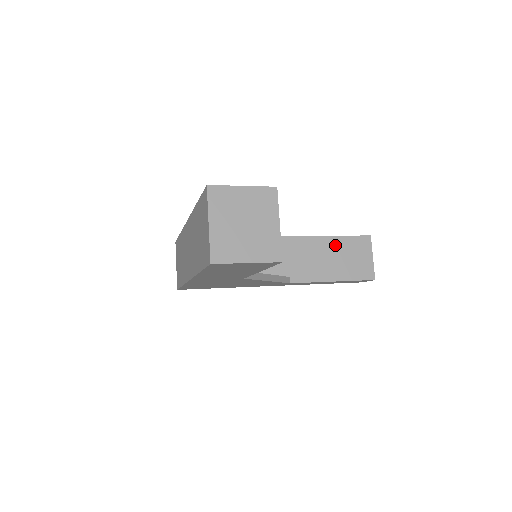
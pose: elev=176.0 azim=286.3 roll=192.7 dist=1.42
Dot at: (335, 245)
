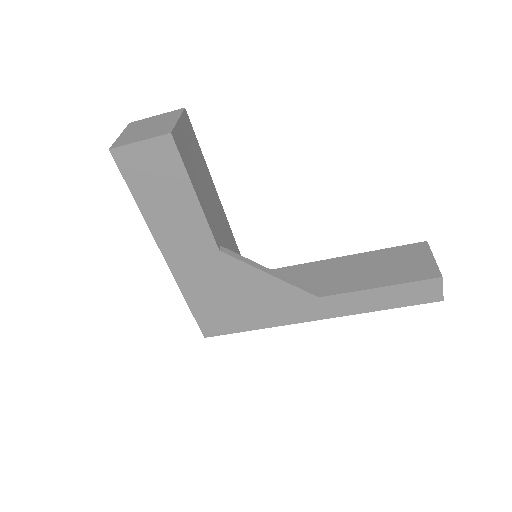
Dot at: (378, 257)
